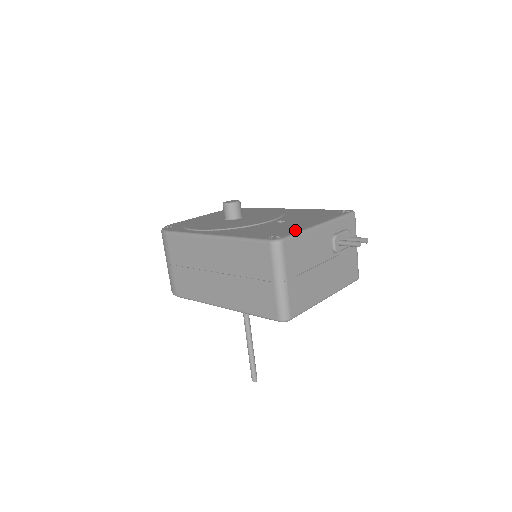
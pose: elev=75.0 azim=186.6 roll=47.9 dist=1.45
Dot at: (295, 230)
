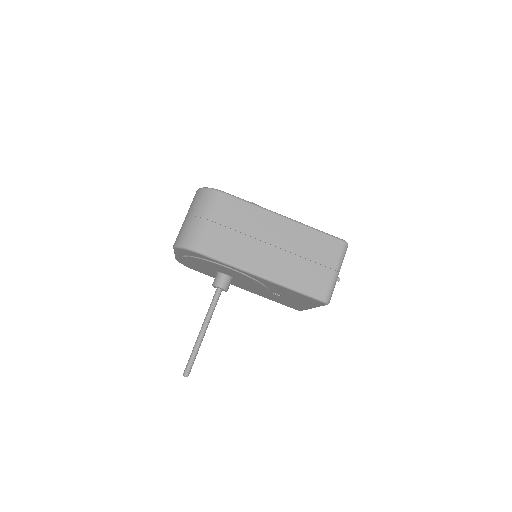
Dot at: occluded
